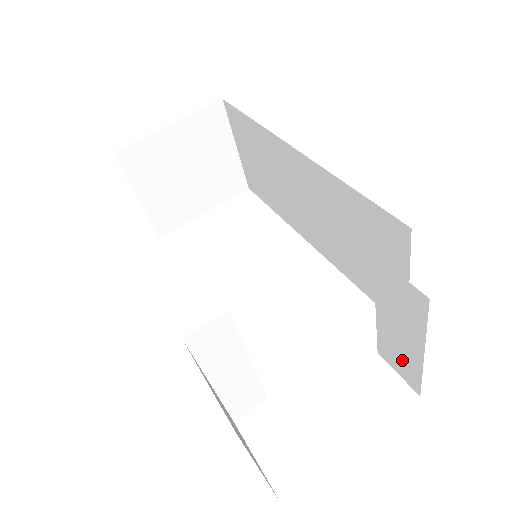
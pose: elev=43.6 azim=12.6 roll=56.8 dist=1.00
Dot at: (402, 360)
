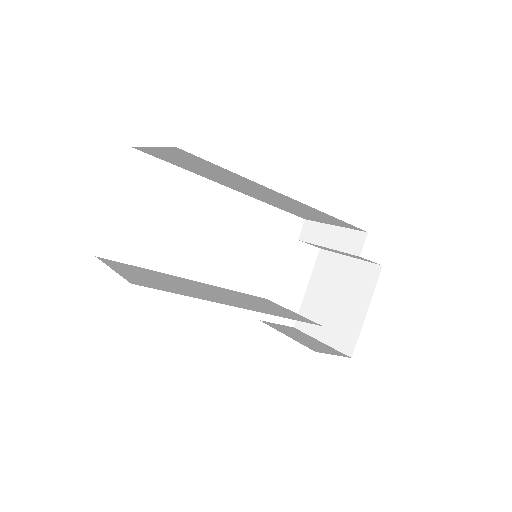
Dot at: (324, 248)
